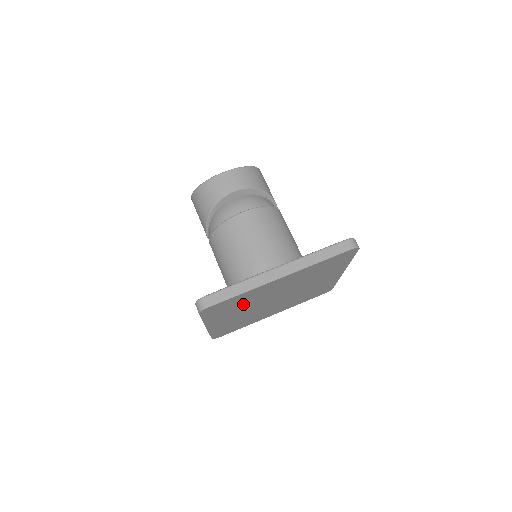
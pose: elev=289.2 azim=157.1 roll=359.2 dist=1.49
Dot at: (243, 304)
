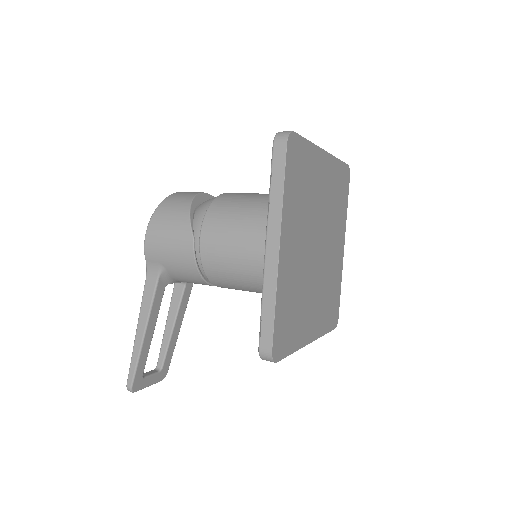
Dot at: (305, 198)
